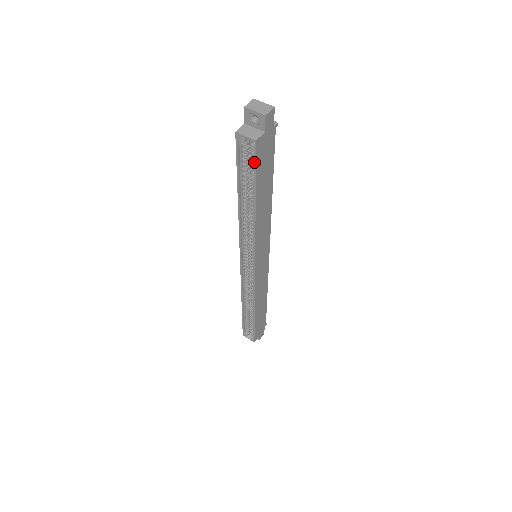
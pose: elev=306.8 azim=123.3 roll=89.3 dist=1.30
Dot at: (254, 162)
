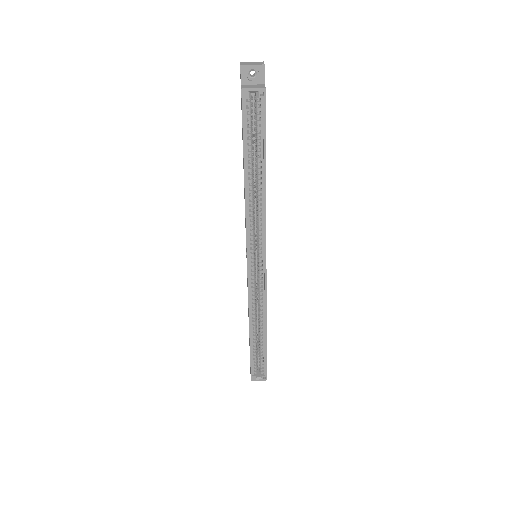
Dot at: (263, 116)
